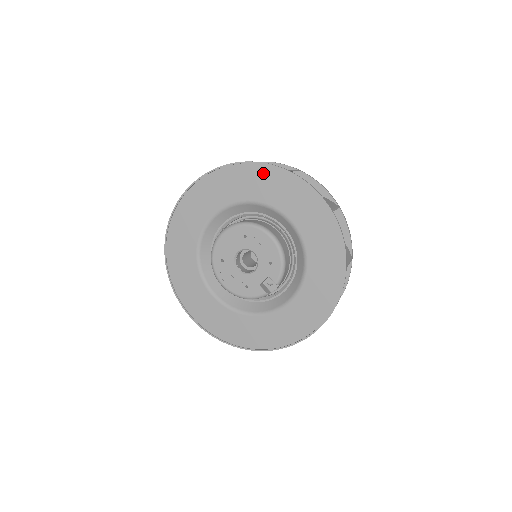
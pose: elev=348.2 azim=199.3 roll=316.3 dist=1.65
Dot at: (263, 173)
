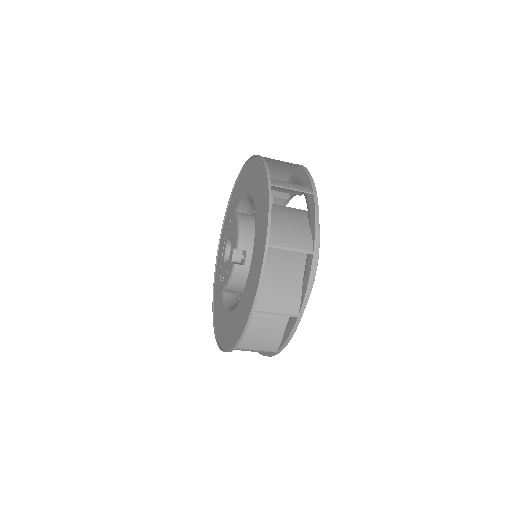
Dot at: (239, 182)
